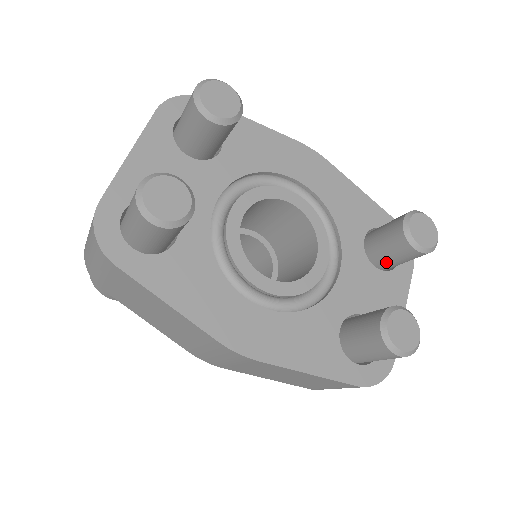
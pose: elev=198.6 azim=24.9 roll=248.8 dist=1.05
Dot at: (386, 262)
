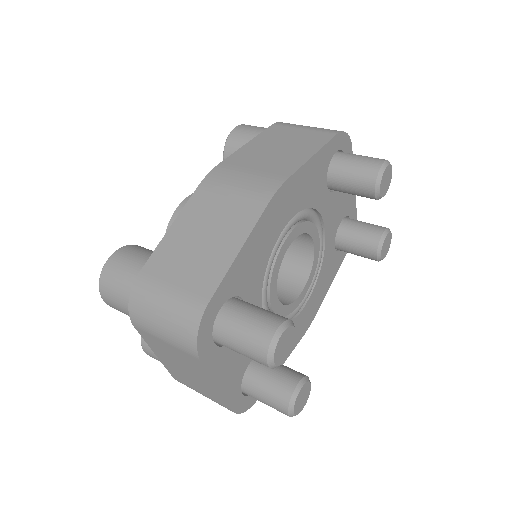
Dot at: occluded
